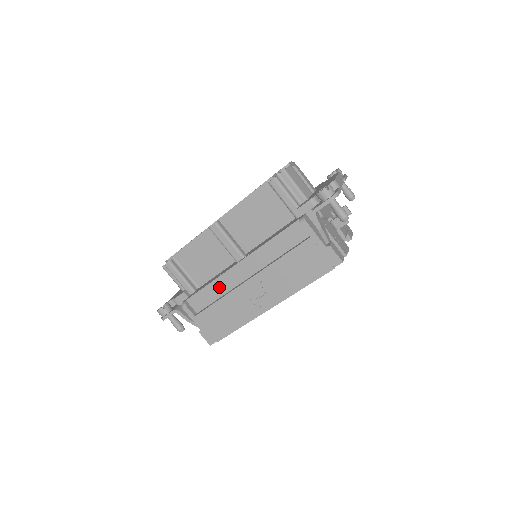
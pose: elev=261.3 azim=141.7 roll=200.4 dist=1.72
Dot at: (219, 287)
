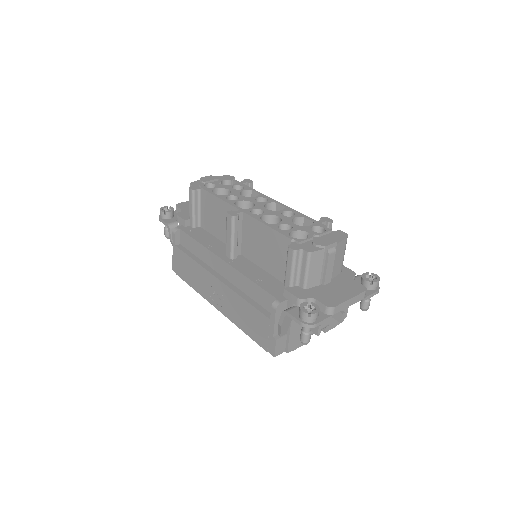
Dot at: (202, 252)
